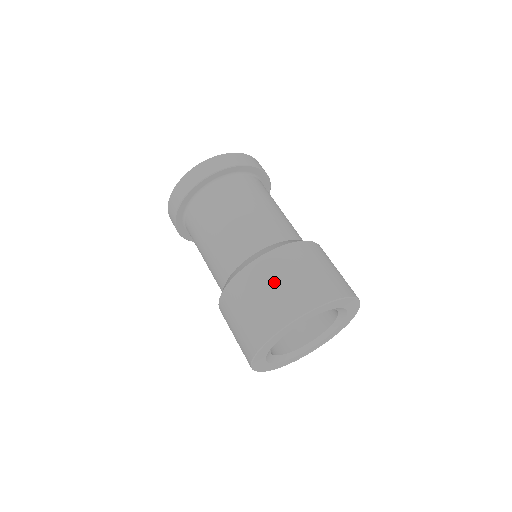
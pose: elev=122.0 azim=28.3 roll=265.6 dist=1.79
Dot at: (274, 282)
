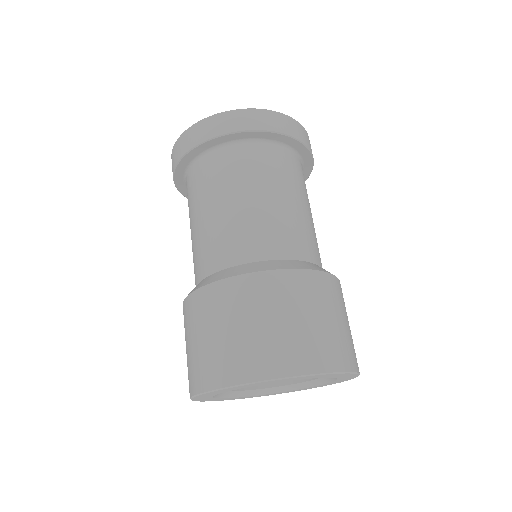
Dot at: (186, 340)
